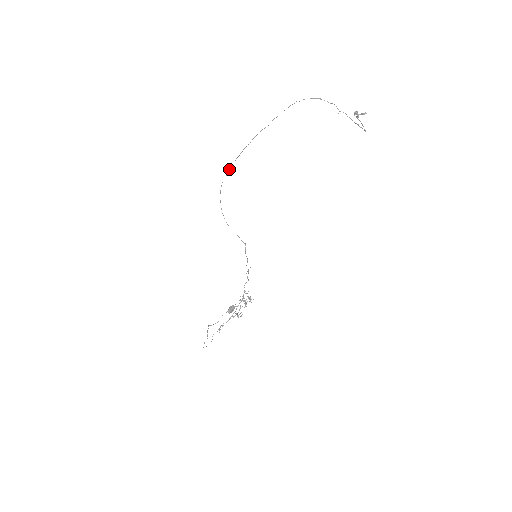
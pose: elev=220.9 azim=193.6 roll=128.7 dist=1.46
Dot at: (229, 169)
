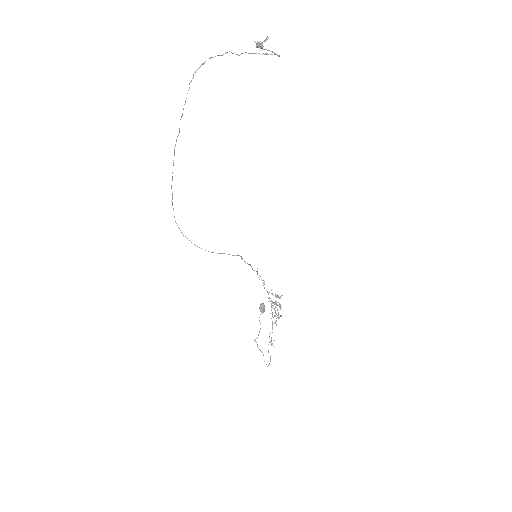
Dot at: occluded
